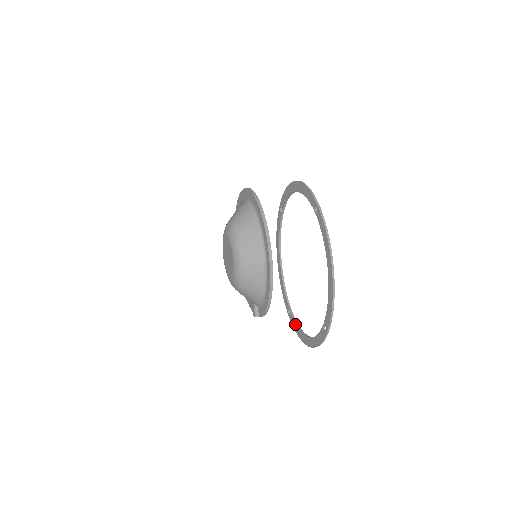
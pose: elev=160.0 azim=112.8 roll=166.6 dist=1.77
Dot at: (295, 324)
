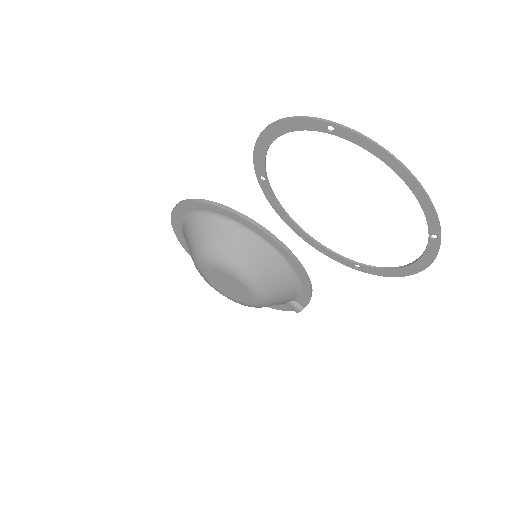
Dot at: (376, 270)
